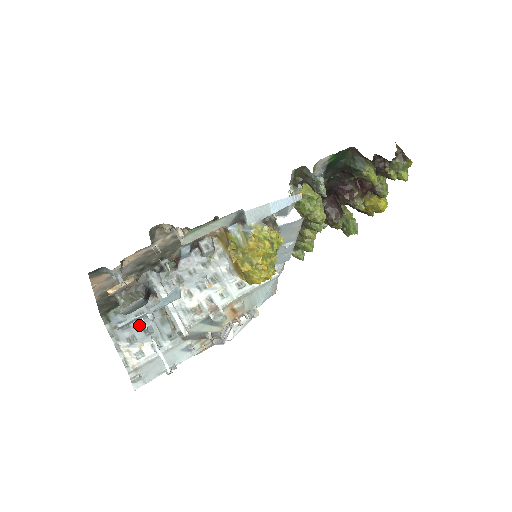
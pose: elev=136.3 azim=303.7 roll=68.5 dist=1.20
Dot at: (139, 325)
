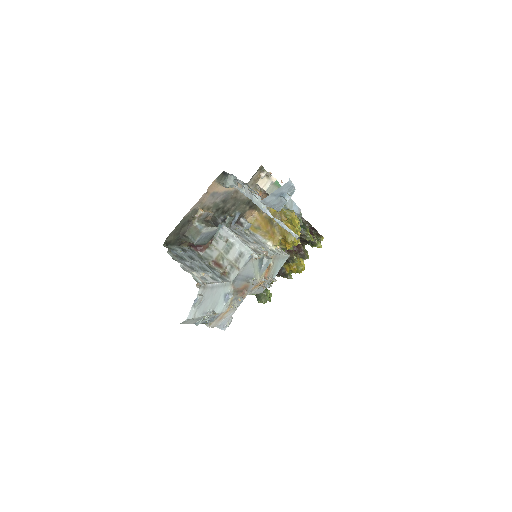
Dot at: (194, 262)
